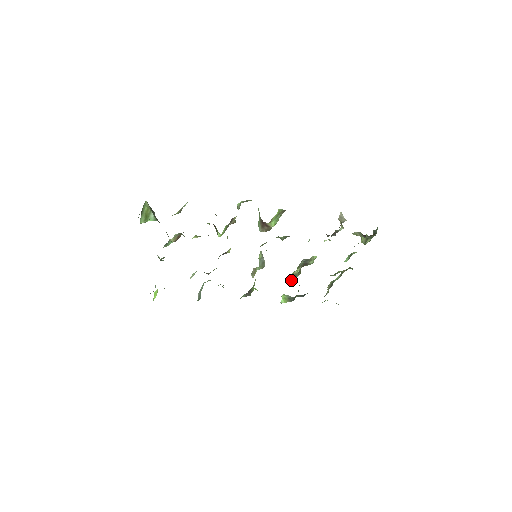
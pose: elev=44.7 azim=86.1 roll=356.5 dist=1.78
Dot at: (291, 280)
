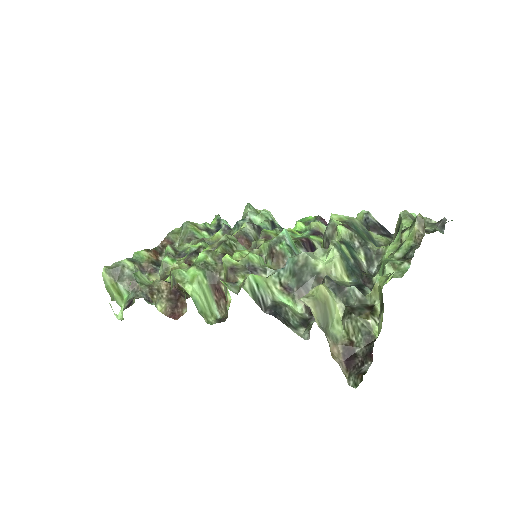
Dot at: occluded
